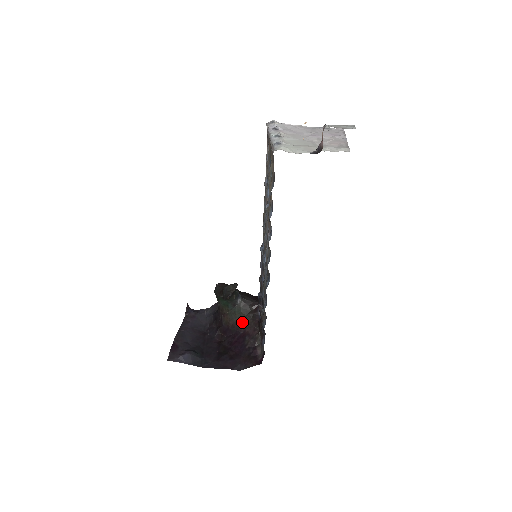
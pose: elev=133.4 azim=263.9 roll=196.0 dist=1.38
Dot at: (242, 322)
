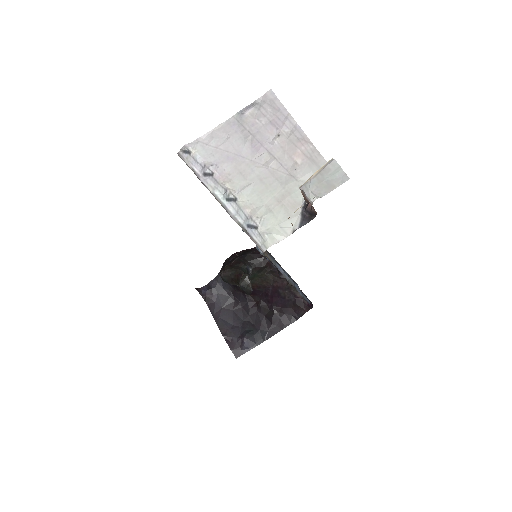
Dot at: (265, 281)
